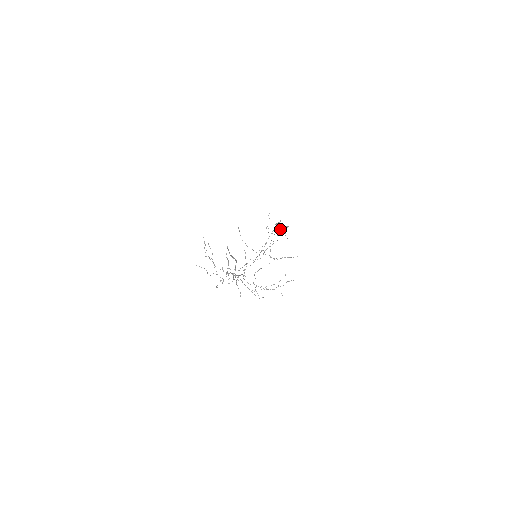
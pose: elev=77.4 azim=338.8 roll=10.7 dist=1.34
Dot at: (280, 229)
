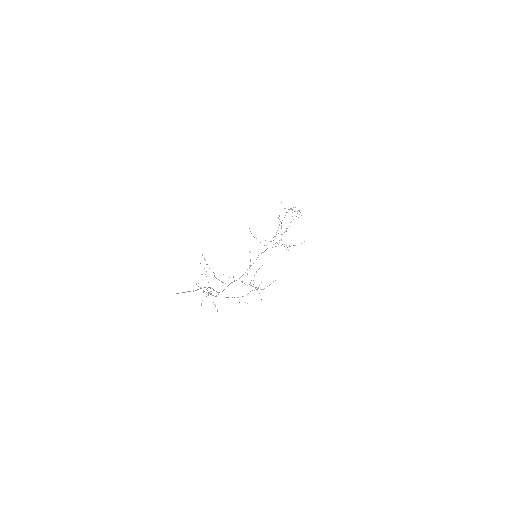
Dot at: occluded
